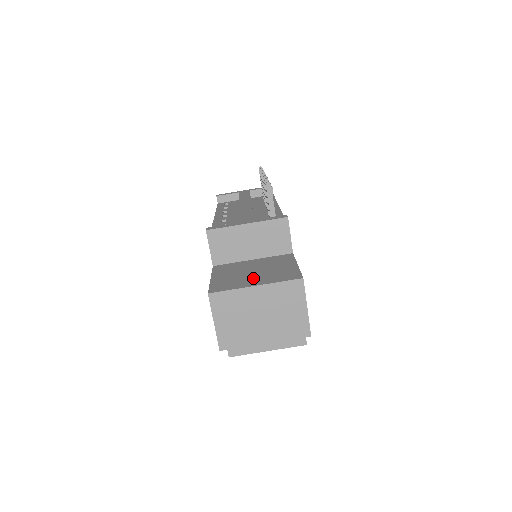
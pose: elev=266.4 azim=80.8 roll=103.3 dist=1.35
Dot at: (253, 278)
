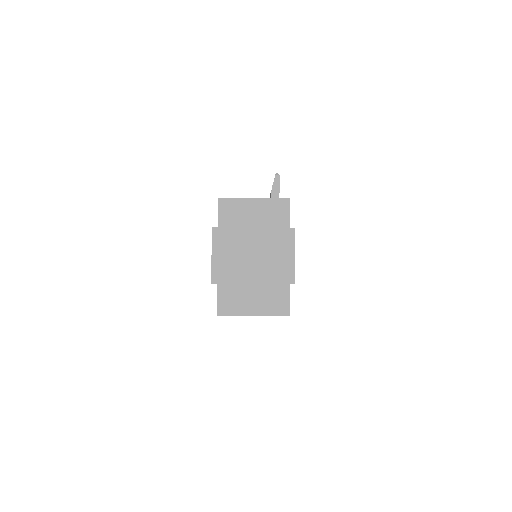
Dot at: occluded
